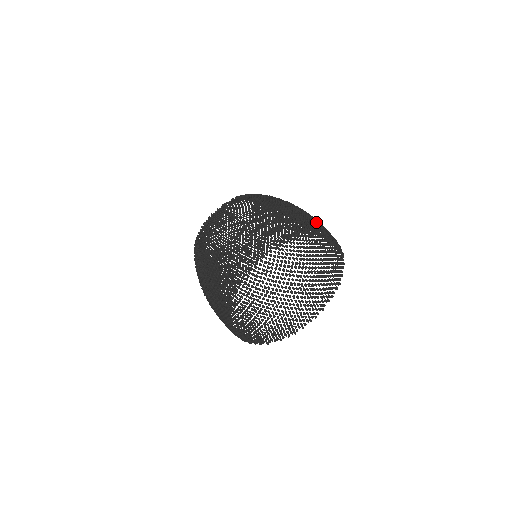
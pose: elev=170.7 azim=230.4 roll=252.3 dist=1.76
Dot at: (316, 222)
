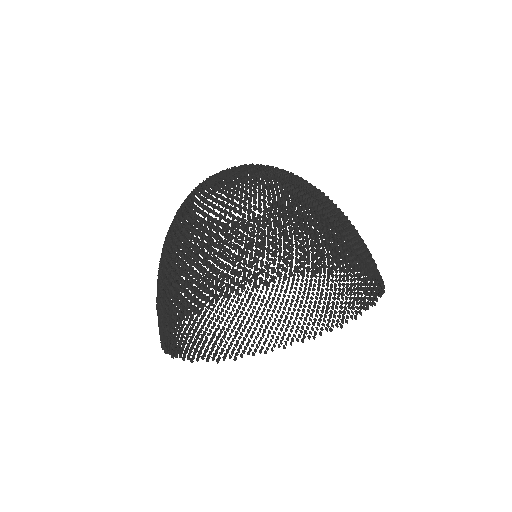
Dot at: occluded
